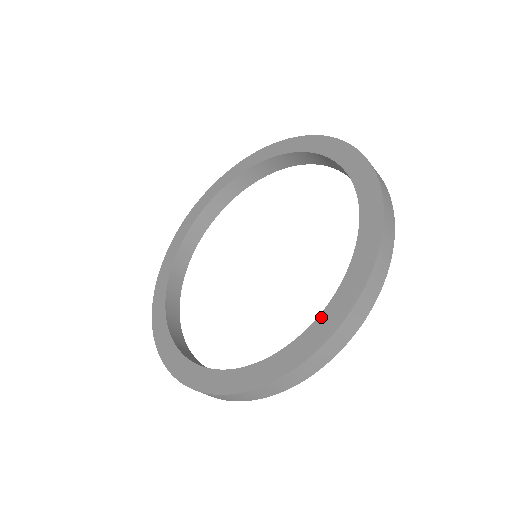
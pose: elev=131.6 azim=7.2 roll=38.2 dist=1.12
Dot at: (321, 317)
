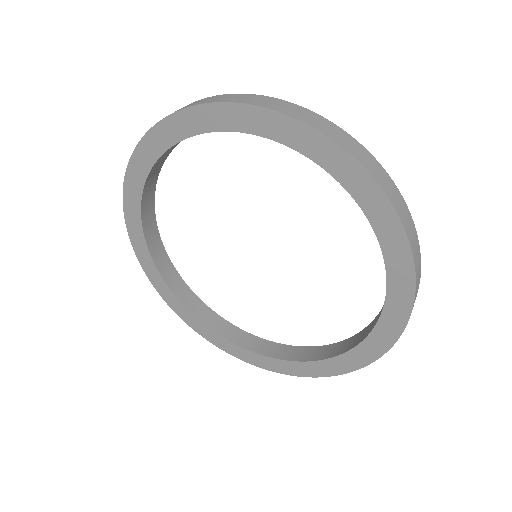
Dot at: (389, 298)
